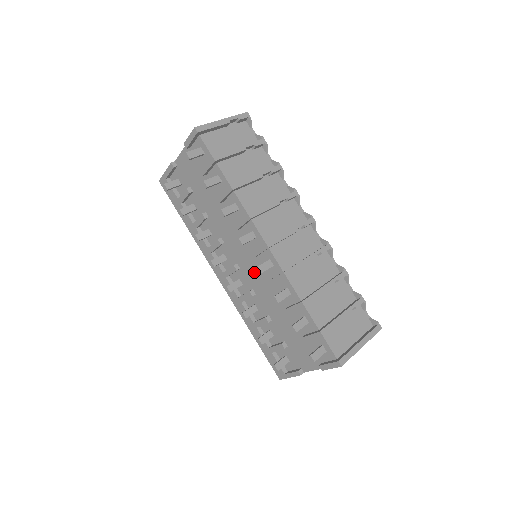
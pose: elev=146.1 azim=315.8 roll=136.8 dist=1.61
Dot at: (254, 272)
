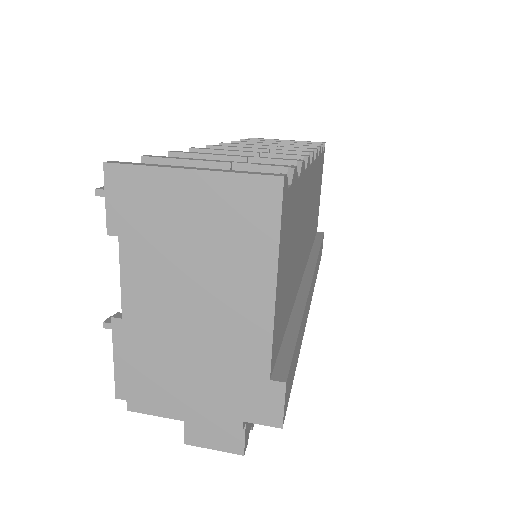
Dot at: occluded
